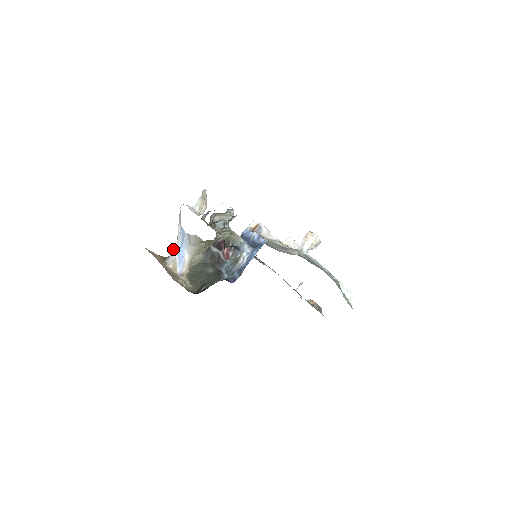
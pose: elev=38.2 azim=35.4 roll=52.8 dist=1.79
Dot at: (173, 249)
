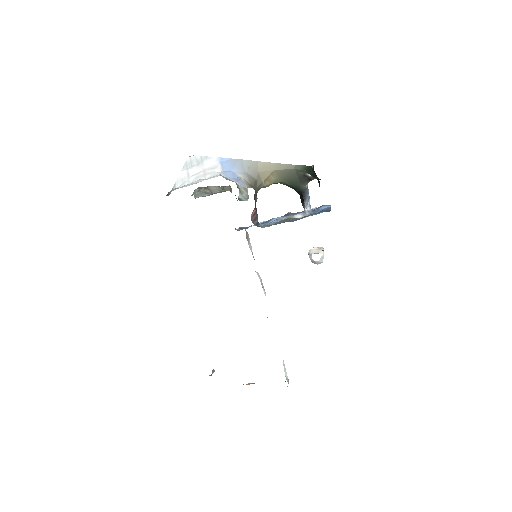
Dot at: occluded
